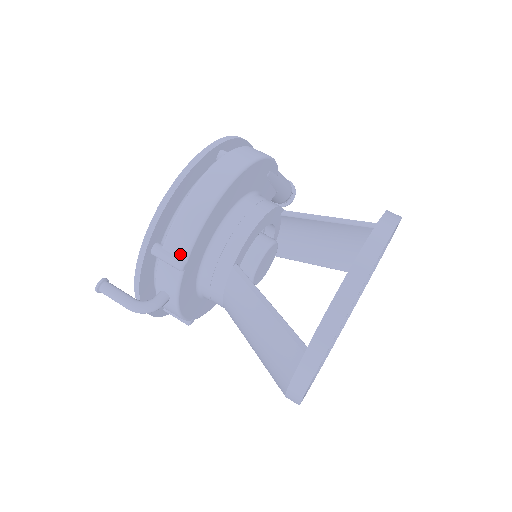
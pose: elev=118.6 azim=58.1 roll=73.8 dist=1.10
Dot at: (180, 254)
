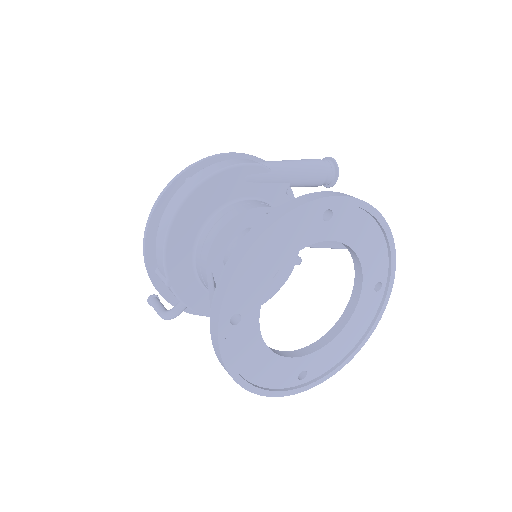
Dot at: (164, 275)
